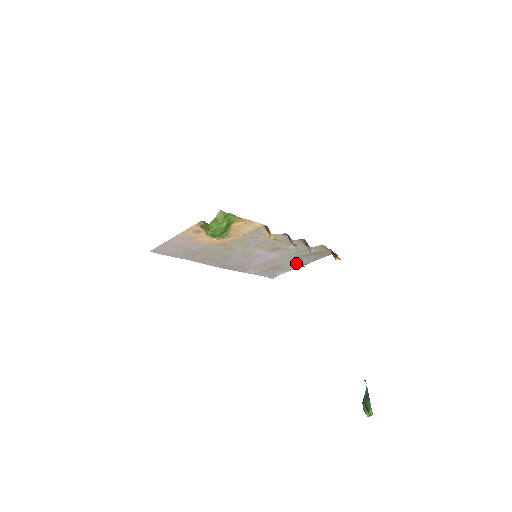
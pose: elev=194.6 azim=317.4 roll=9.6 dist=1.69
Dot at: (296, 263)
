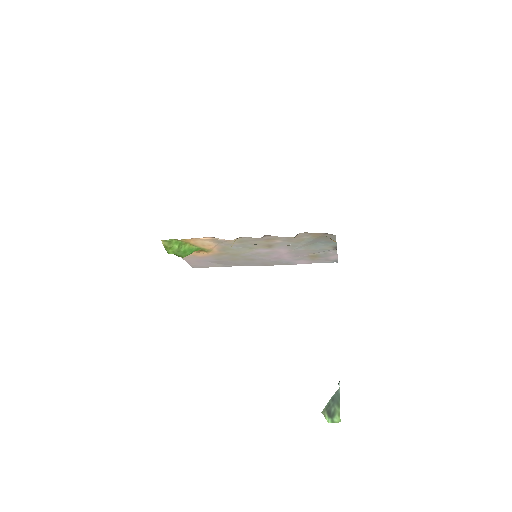
Dot at: (323, 249)
